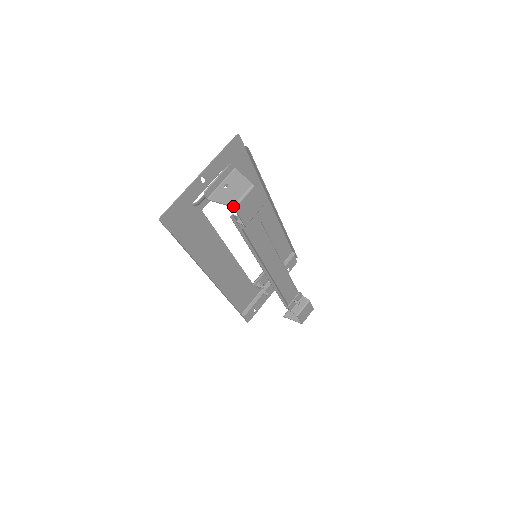
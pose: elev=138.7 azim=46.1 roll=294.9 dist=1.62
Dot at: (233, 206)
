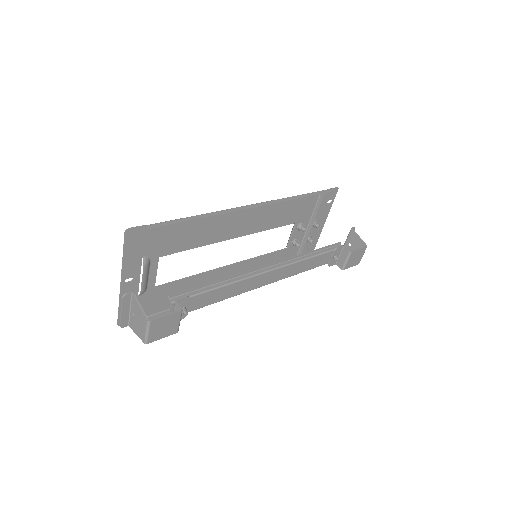
Dot at: (144, 343)
